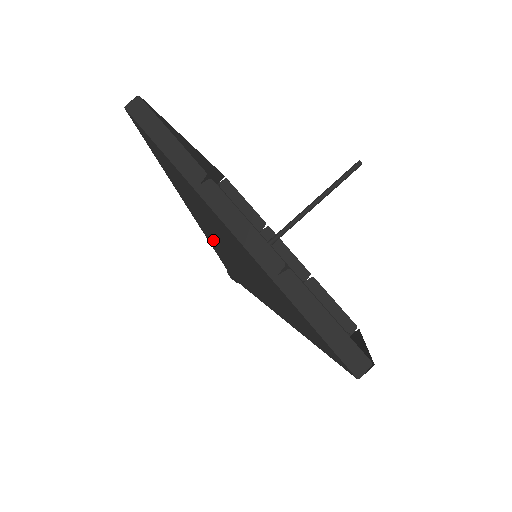
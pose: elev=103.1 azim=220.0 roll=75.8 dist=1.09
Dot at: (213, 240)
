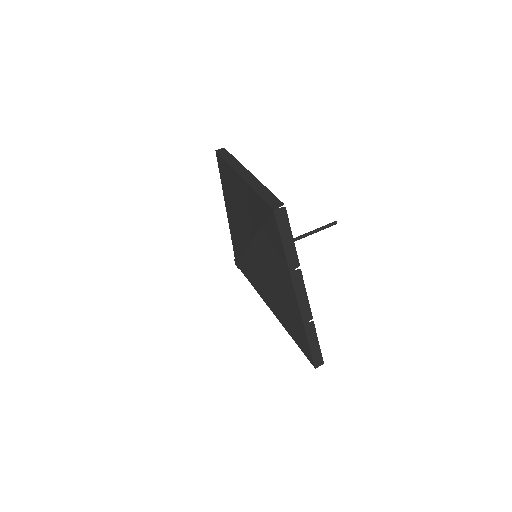
Dot at: (255, 262)
